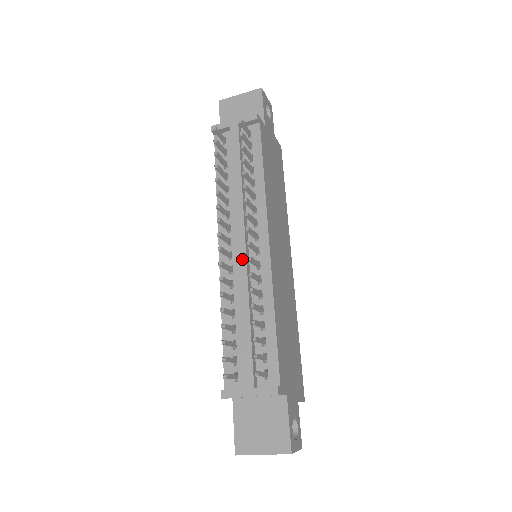
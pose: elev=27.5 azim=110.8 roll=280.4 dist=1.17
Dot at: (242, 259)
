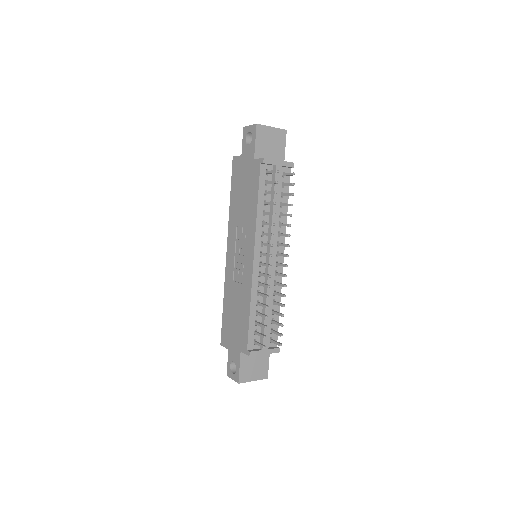
Dot at: (272, 270)
